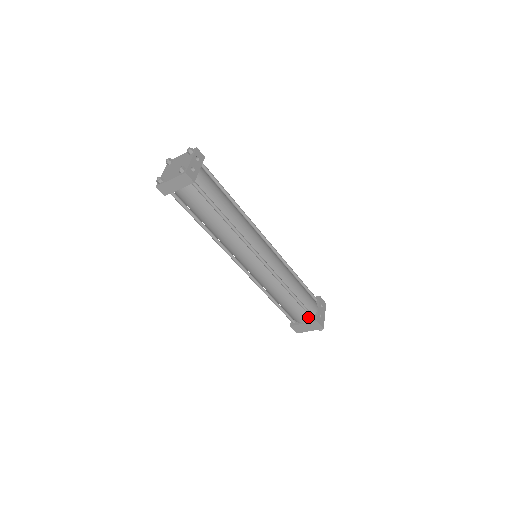
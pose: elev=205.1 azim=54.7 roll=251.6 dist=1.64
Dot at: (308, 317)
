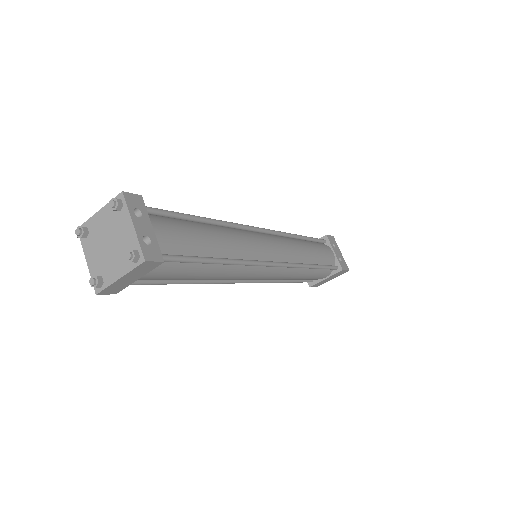
Dot at: (330, 270)
